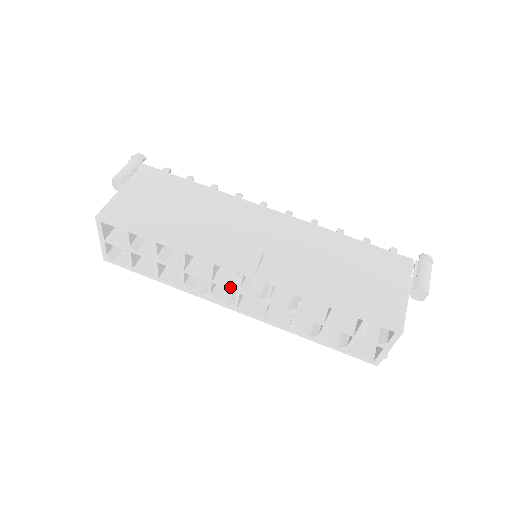
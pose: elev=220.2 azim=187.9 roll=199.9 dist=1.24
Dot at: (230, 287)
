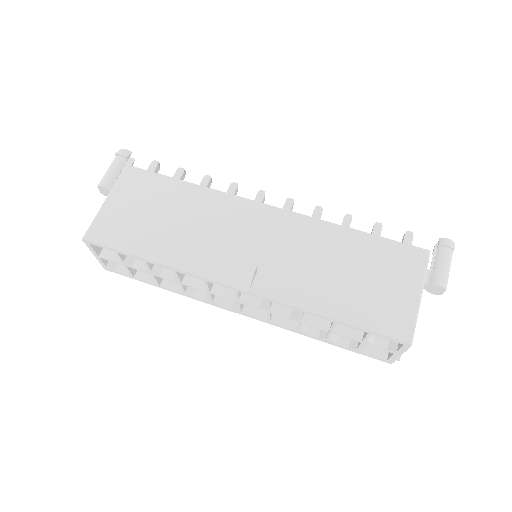
Dot at: (229, 298)
